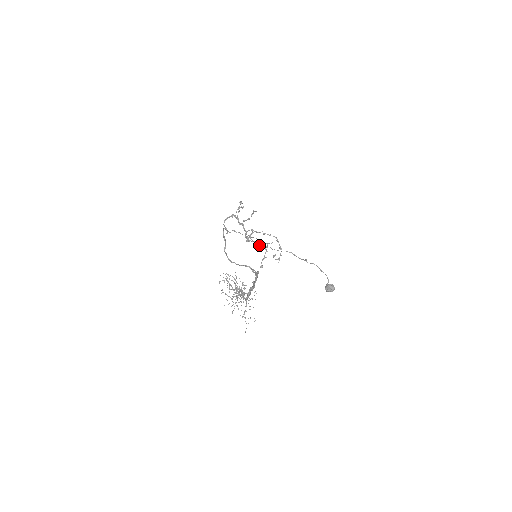
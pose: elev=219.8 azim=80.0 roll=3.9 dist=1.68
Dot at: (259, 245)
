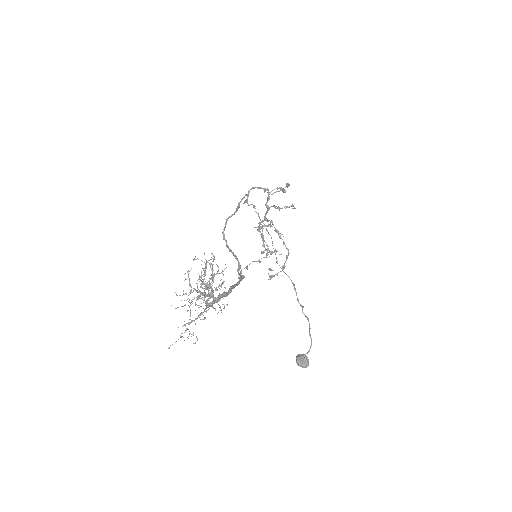
Dot at: (264, 244)
